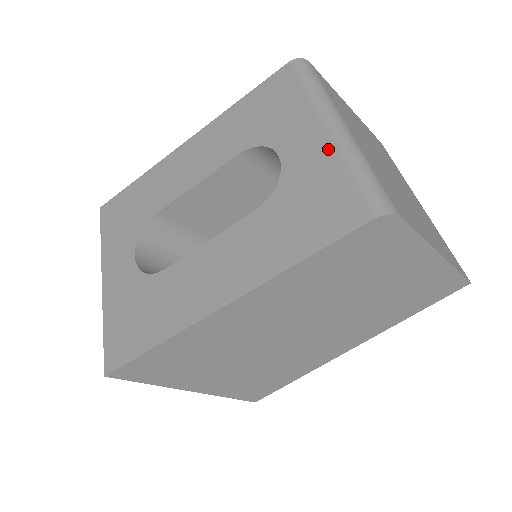
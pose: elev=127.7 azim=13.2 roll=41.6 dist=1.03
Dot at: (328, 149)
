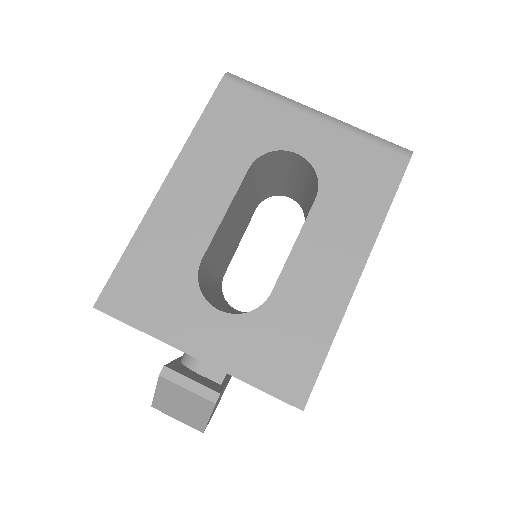
Dot at: (335, 131)
